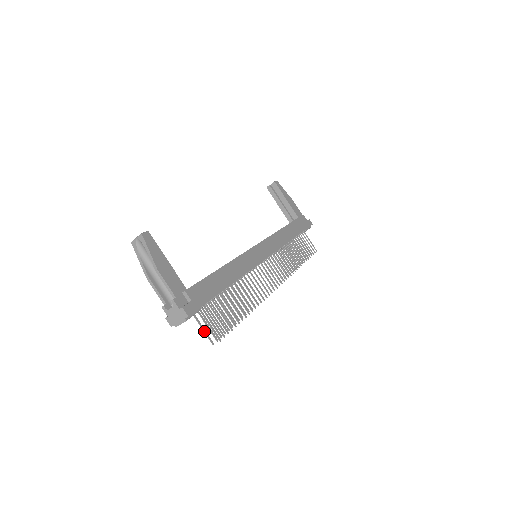
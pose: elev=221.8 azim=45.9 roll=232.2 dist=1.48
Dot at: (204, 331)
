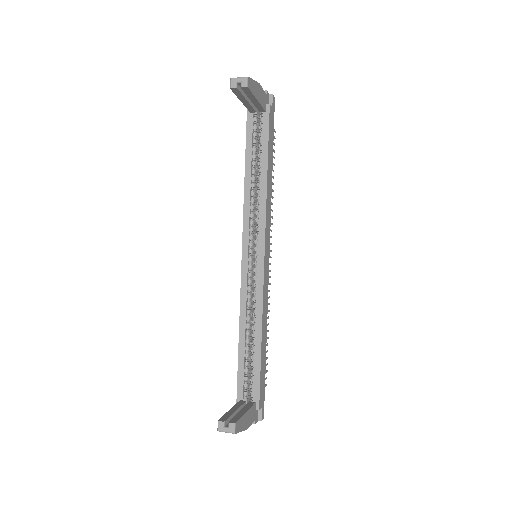
Dot at: occluded
